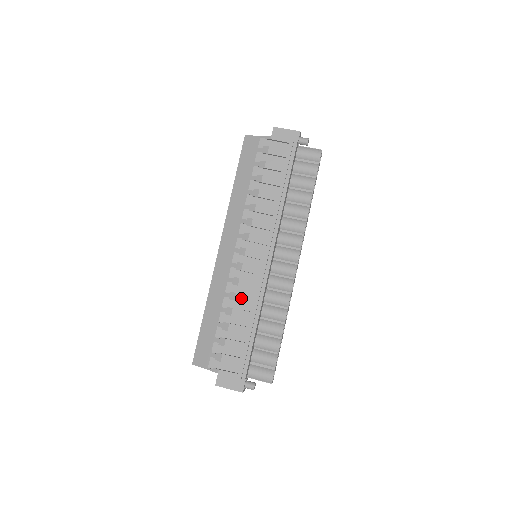
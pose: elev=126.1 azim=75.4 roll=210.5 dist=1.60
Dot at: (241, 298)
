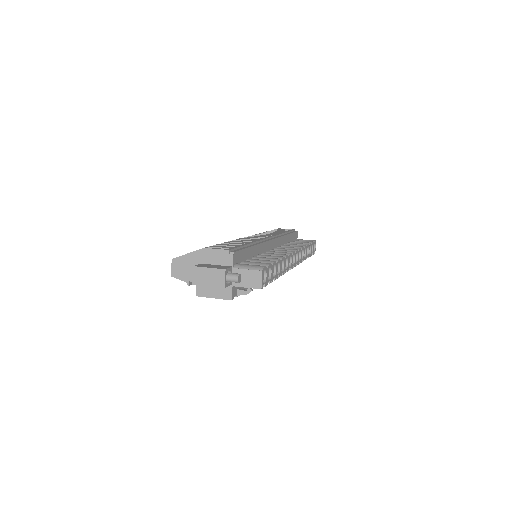
Dot at: (241, 240)
